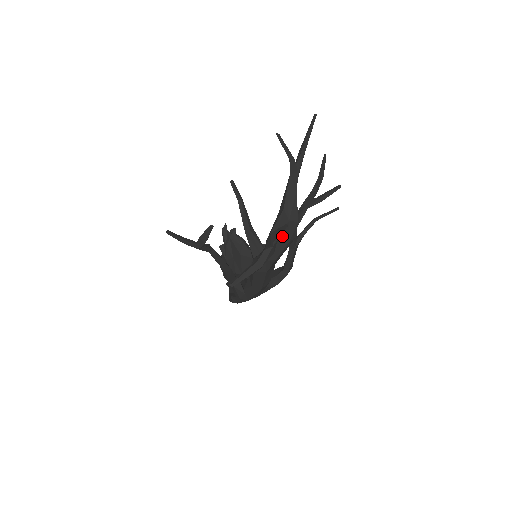
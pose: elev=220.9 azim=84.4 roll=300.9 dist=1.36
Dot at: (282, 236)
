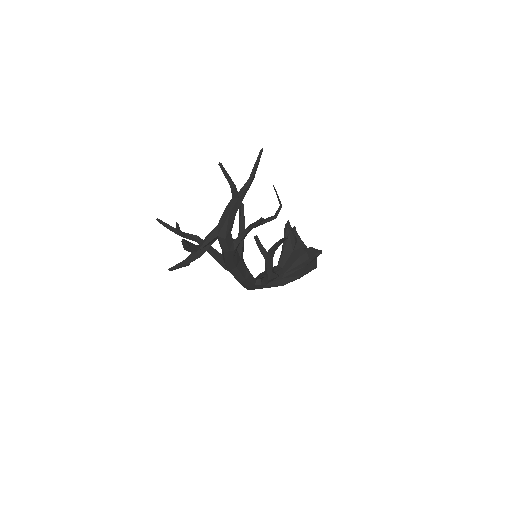
Dot at: occluded
